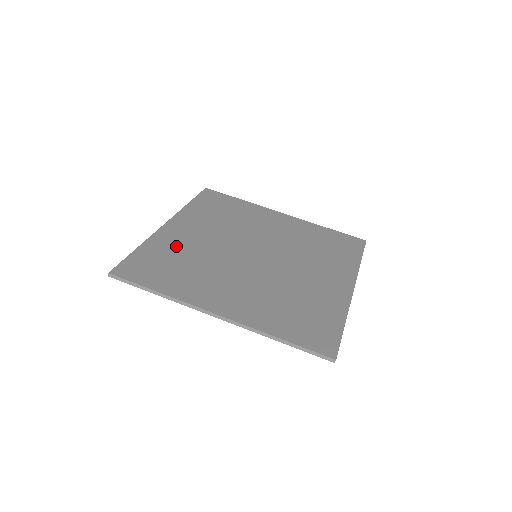
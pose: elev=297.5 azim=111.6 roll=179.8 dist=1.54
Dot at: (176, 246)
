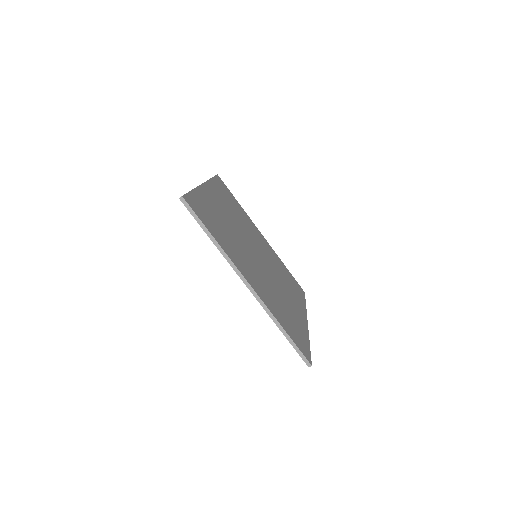
Dot at: (215, 209)
